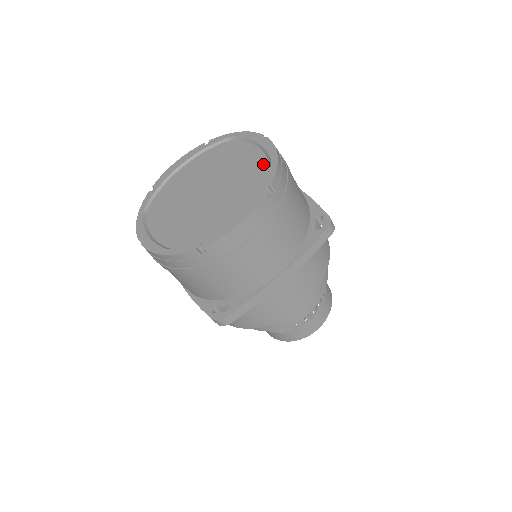
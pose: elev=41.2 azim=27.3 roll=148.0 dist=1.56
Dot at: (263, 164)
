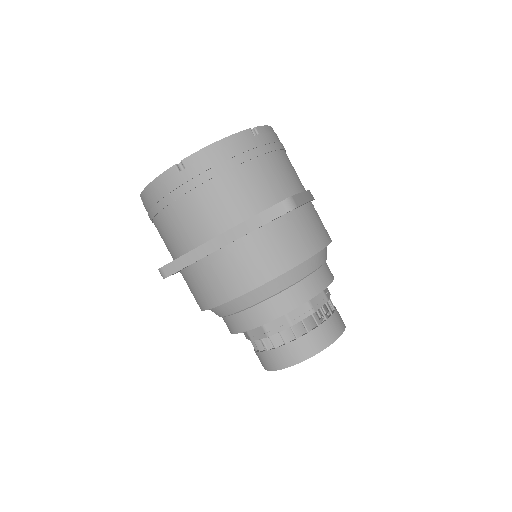
Dot at: occluded
